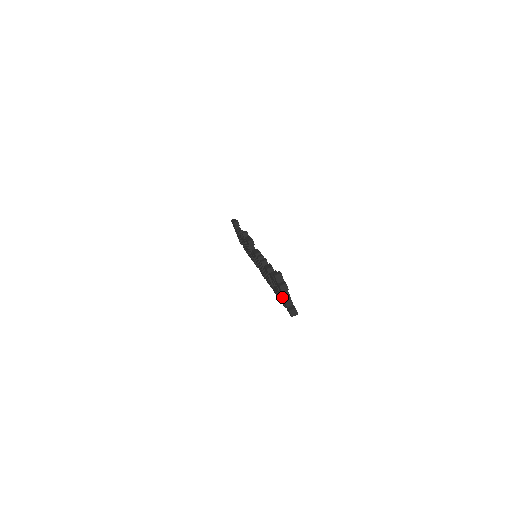
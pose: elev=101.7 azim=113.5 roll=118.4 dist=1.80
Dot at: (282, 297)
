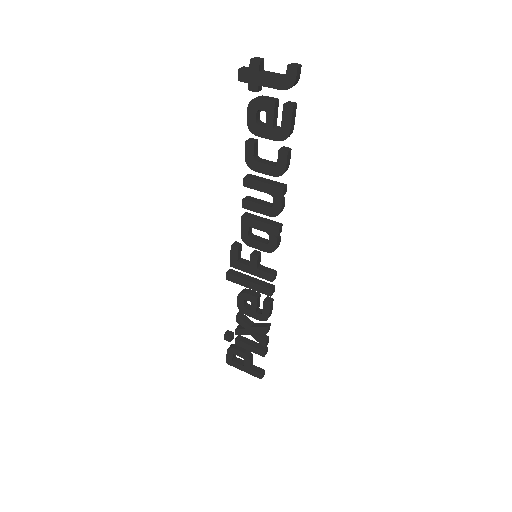
Dot at: (270, 82)
